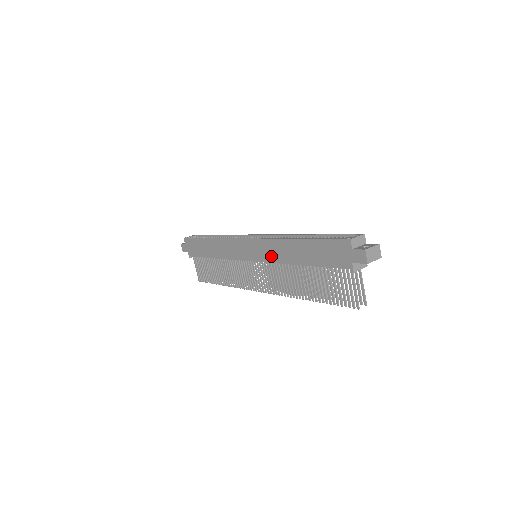
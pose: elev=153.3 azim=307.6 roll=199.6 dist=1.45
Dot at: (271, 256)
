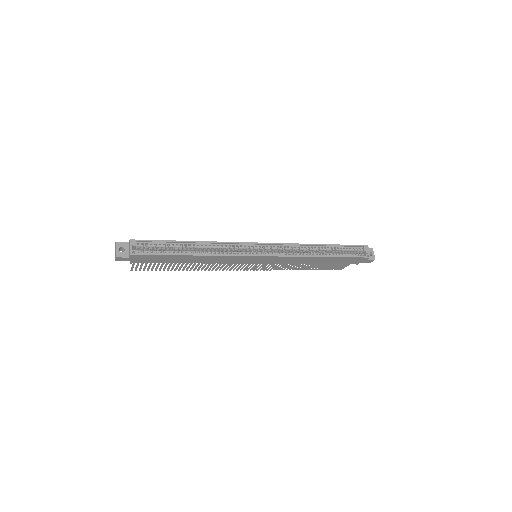
Dot at: (288, 262)
